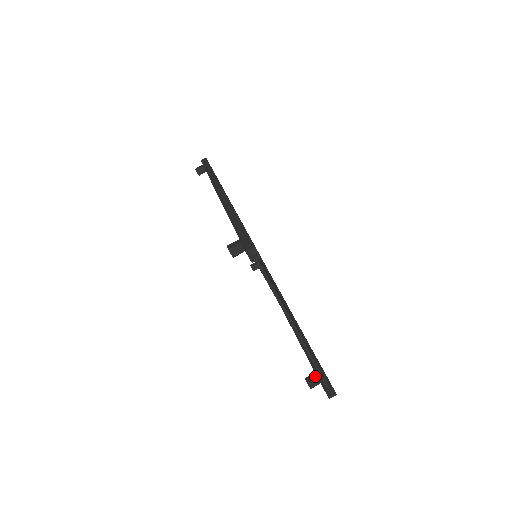
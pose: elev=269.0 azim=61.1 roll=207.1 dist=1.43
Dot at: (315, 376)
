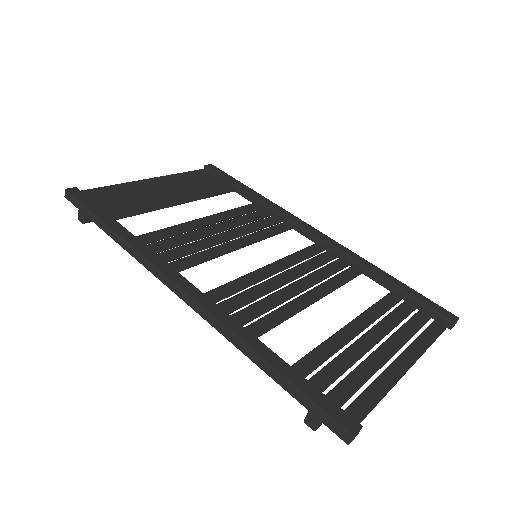
Dot at: occluded
